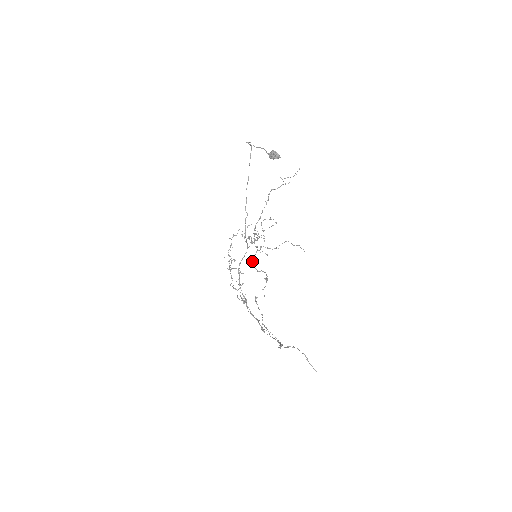
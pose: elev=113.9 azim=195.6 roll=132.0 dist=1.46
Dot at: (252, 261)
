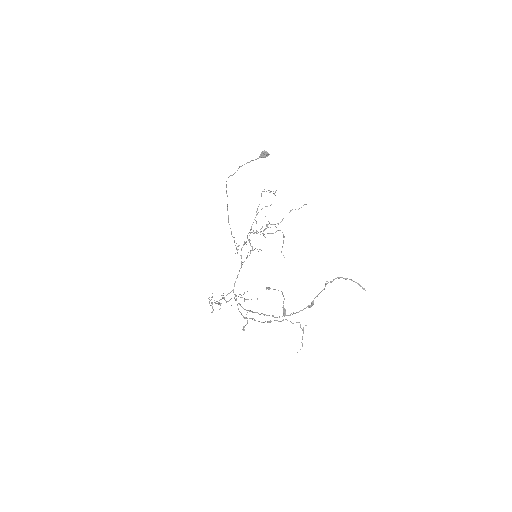
Dot at: (263, 234)
